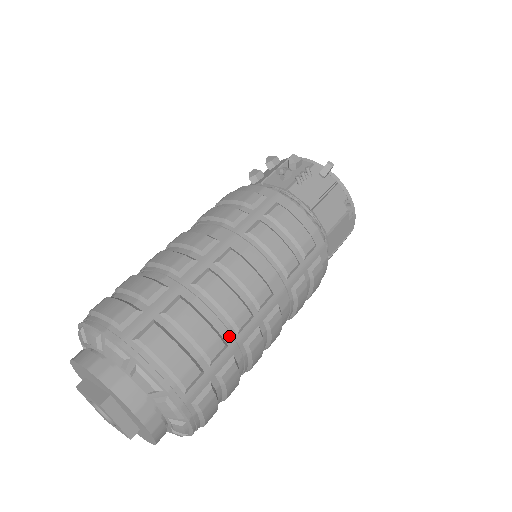
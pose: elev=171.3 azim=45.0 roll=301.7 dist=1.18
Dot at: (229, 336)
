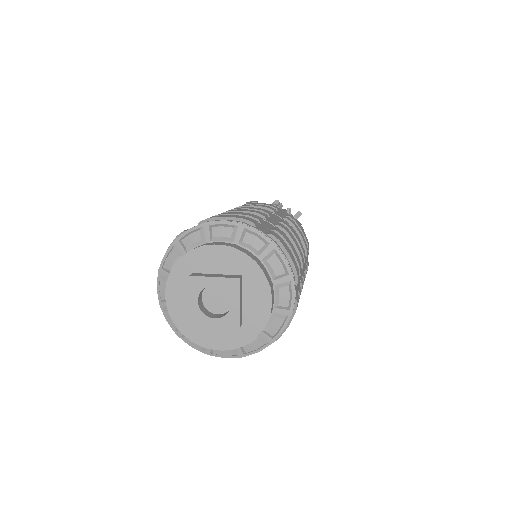
Dot at: occluded
